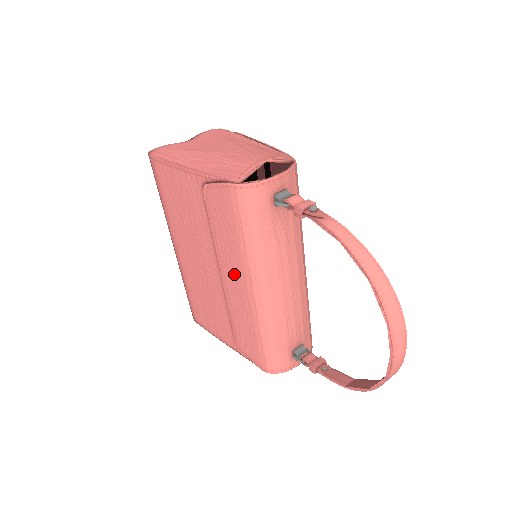
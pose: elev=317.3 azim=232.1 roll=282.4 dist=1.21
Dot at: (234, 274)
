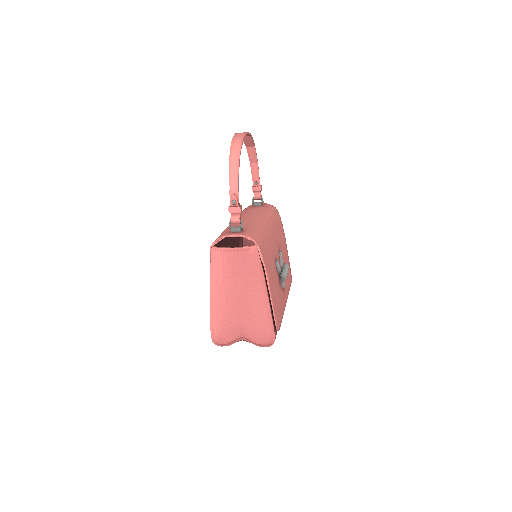
Dot at: occluded
